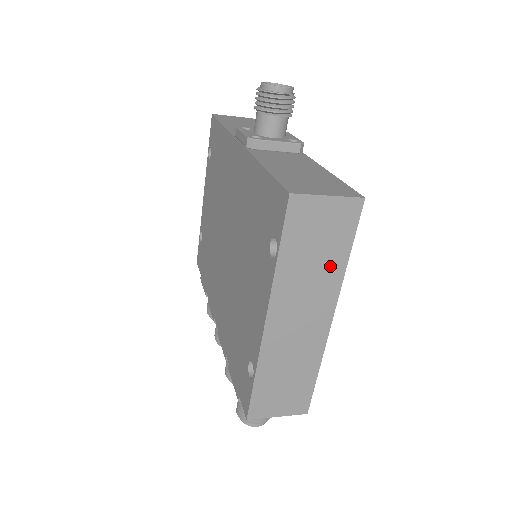
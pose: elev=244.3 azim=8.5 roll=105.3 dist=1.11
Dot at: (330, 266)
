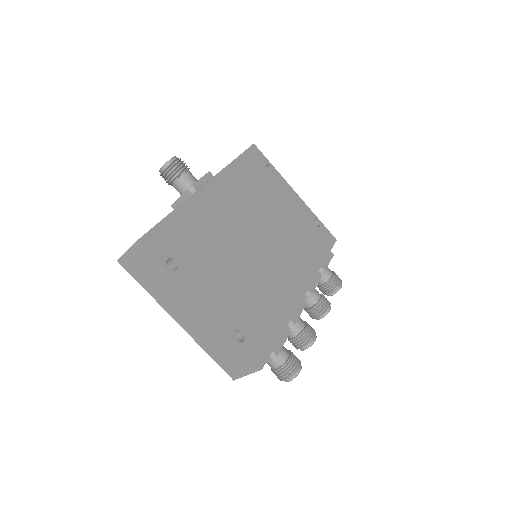
Dot at: (166, 281)
